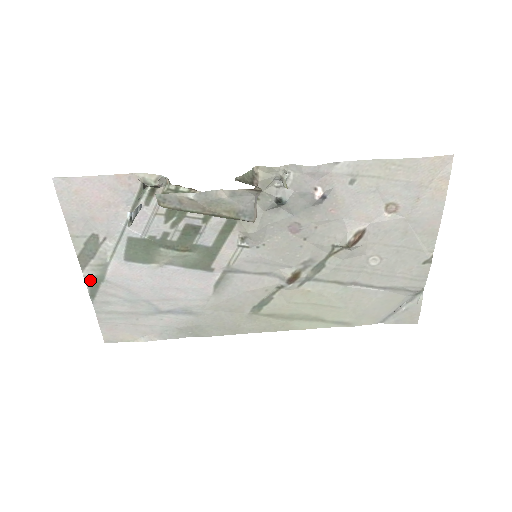
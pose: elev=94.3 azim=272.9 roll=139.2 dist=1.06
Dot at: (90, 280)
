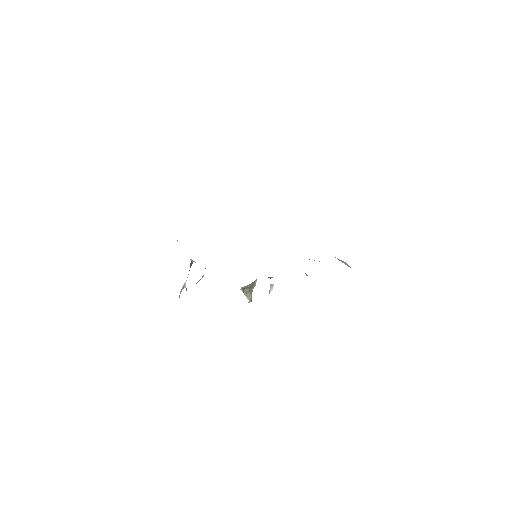
Dot at: occluded
